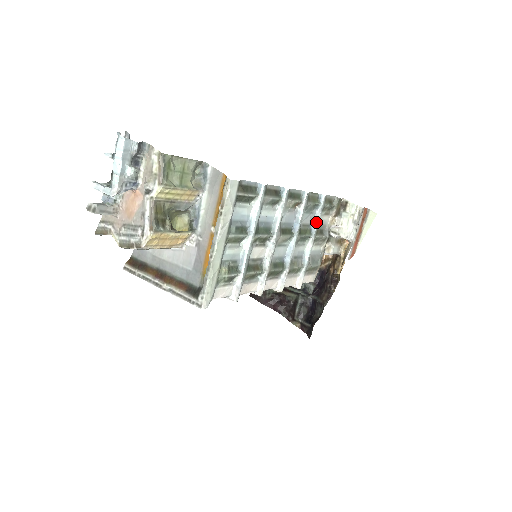
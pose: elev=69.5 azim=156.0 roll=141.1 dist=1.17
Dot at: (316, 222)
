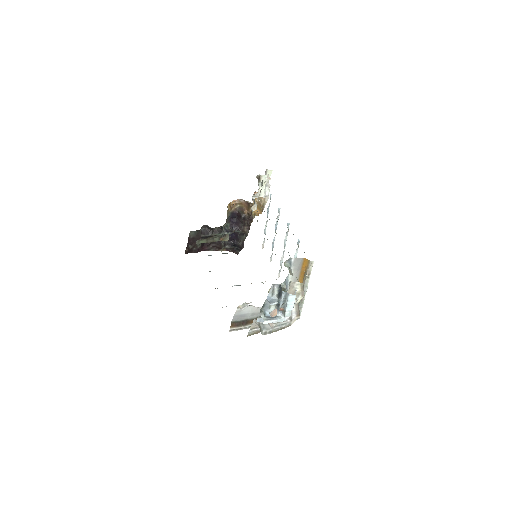
Dot at: occluded
